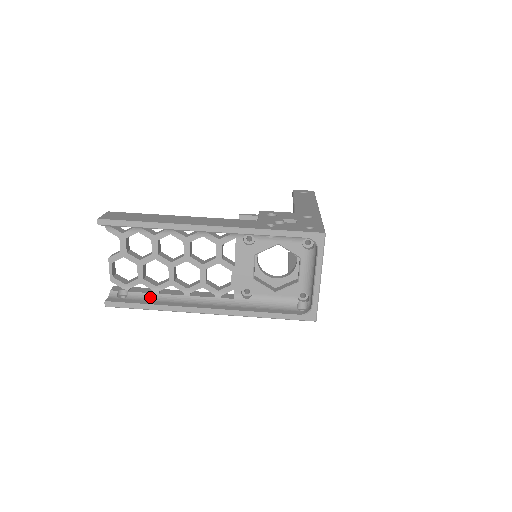
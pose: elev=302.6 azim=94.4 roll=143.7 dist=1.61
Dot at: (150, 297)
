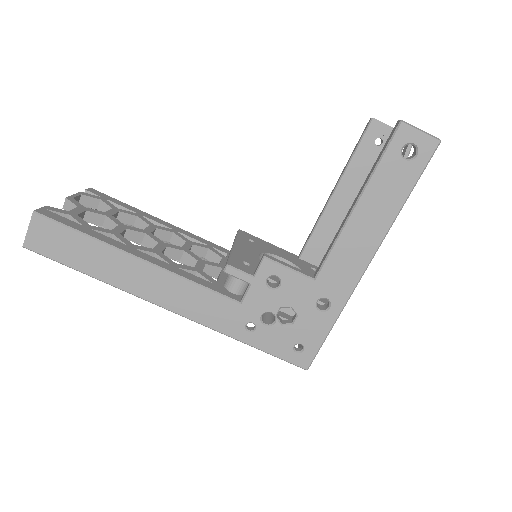
Dot at: occluded
